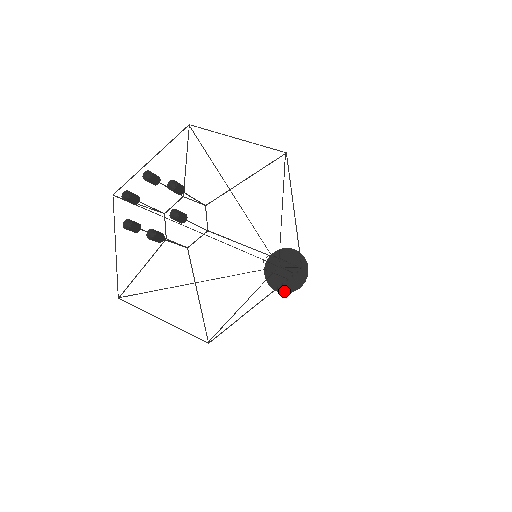
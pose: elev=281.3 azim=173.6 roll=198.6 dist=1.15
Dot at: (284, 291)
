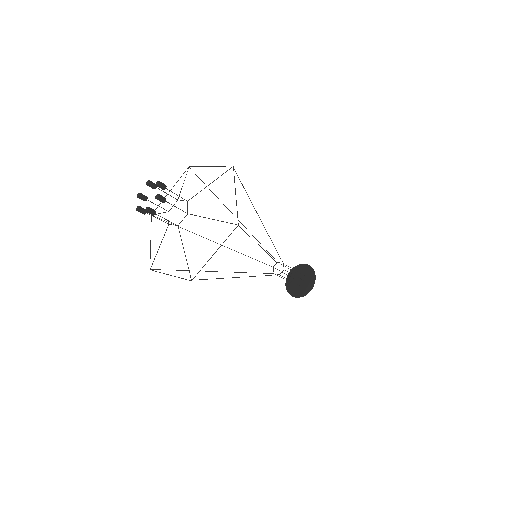
Dot at: (299, 296)
